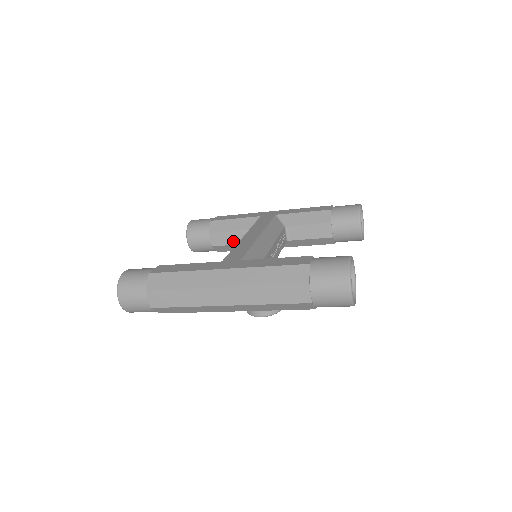
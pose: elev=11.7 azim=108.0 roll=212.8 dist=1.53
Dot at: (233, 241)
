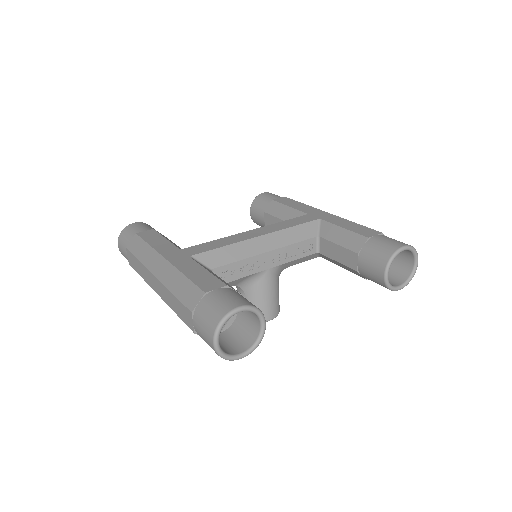
Dot at: occluded
